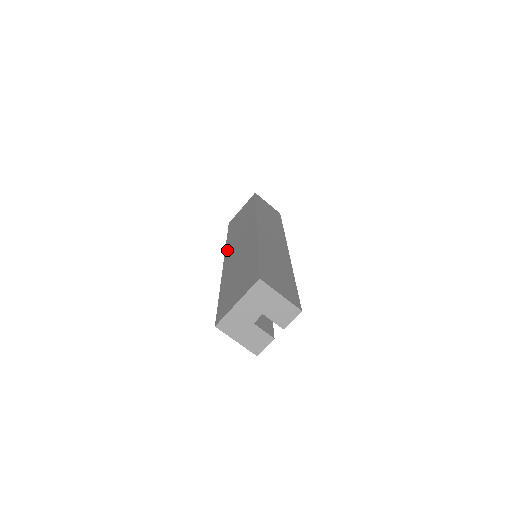
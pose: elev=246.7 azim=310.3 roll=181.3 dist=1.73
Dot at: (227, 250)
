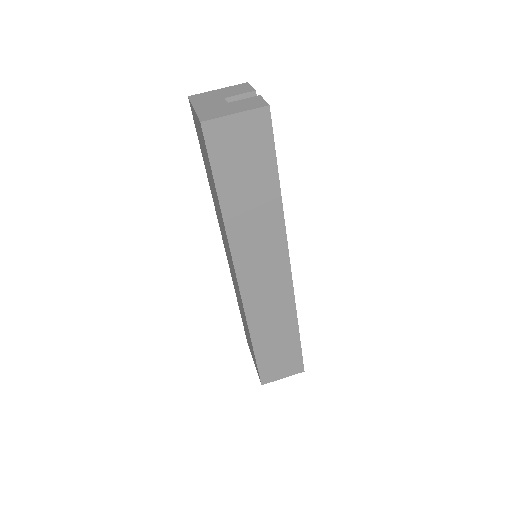
Dot at: (241, 301)
